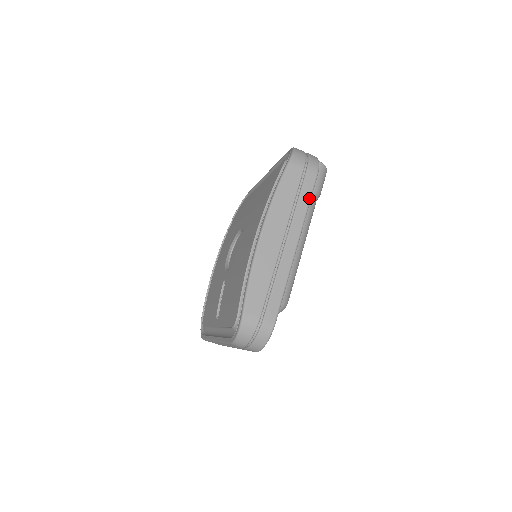
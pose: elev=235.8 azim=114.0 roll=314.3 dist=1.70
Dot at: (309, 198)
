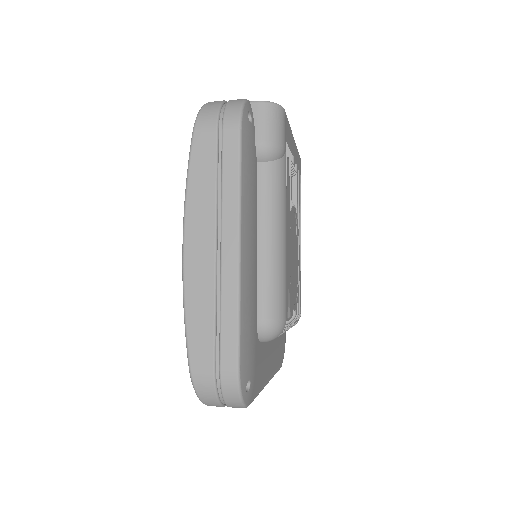
Dot at: (237, 168)
